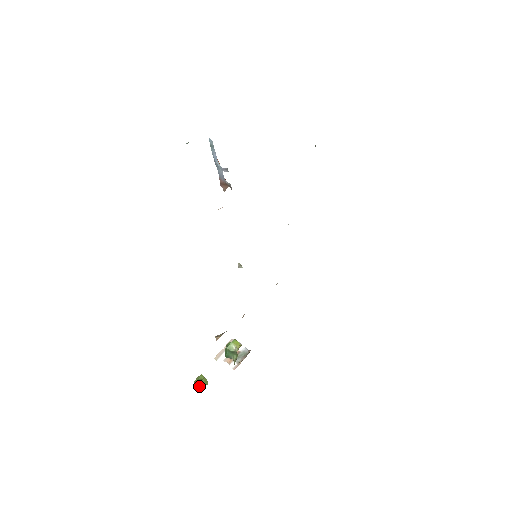
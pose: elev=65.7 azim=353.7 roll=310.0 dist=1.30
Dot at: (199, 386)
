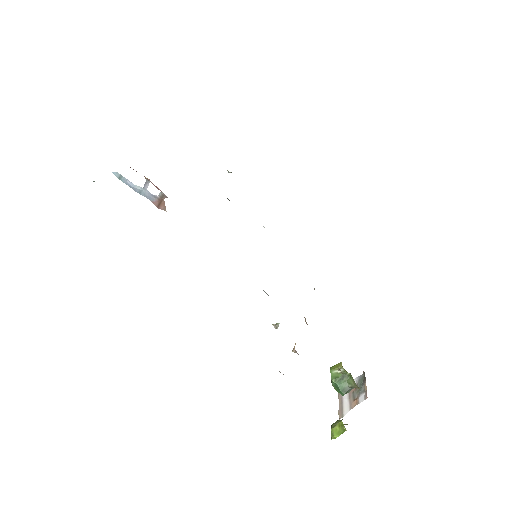
Dot at: (336, 428)
